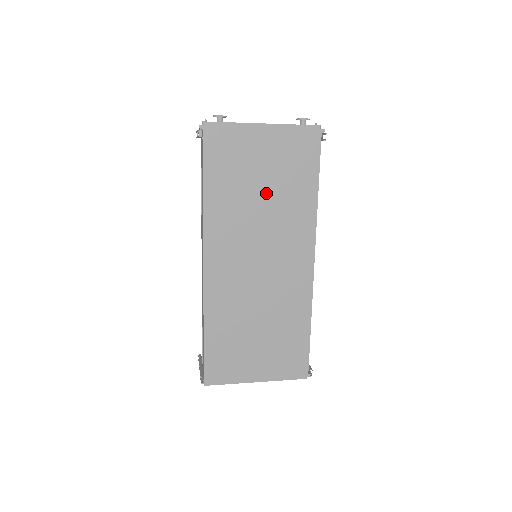
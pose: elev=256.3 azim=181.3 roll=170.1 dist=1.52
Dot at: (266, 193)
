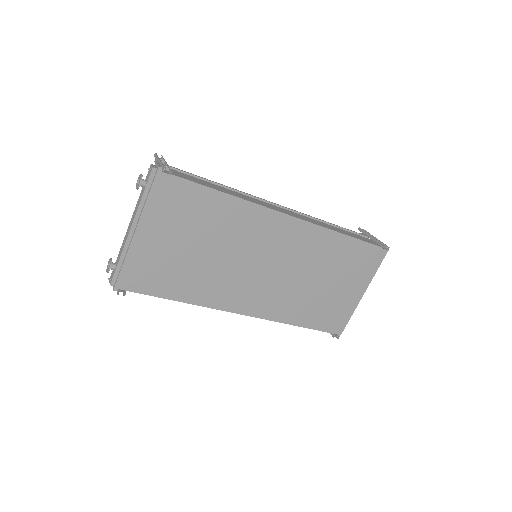
Dot at: (202, 245)
